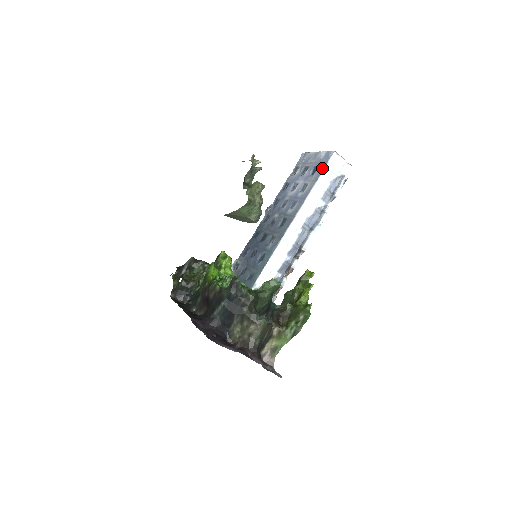
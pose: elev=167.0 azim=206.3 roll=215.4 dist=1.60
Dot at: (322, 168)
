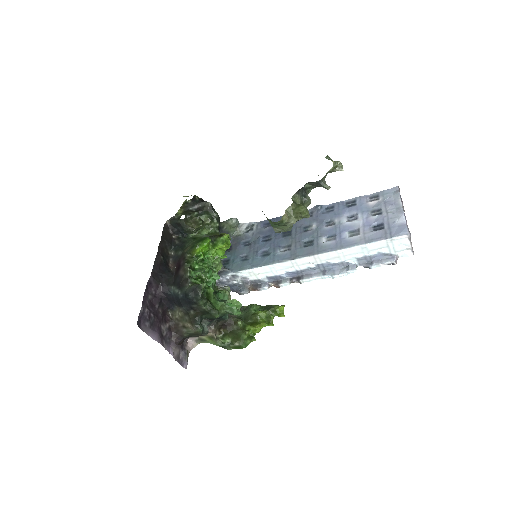
Dot at: (383, 237)
